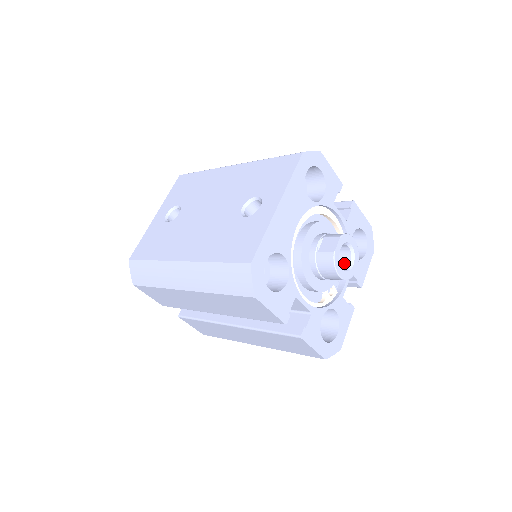
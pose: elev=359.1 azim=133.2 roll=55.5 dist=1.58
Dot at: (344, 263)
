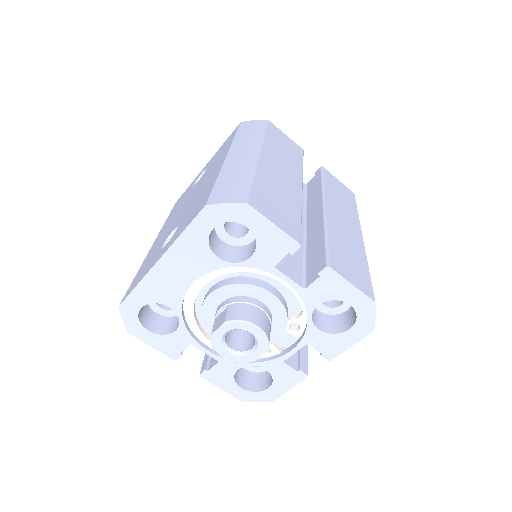
Dot at: (252, 342)
